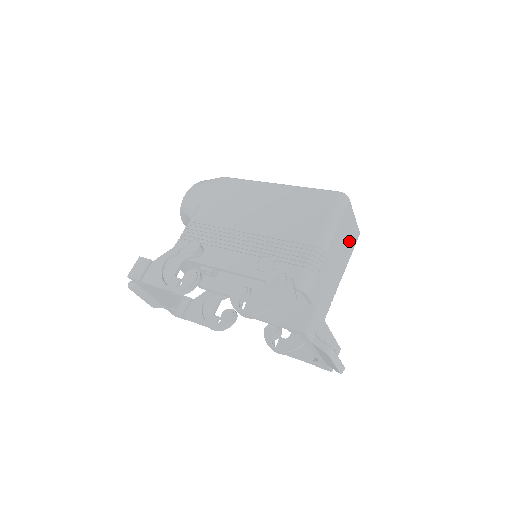
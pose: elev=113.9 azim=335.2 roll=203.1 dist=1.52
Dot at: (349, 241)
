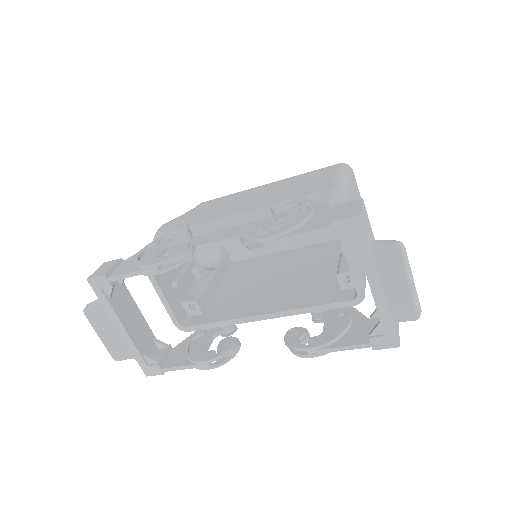
Dot at: occluded
